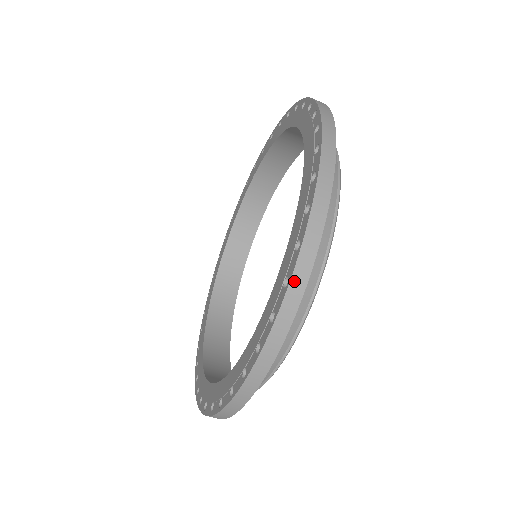
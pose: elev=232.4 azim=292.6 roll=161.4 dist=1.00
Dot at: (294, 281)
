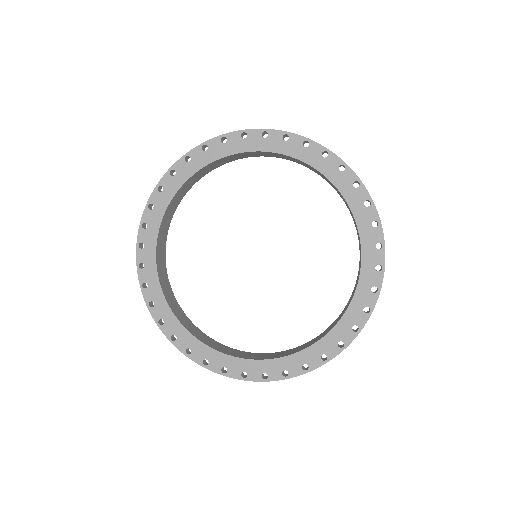
Dot at: occluded
